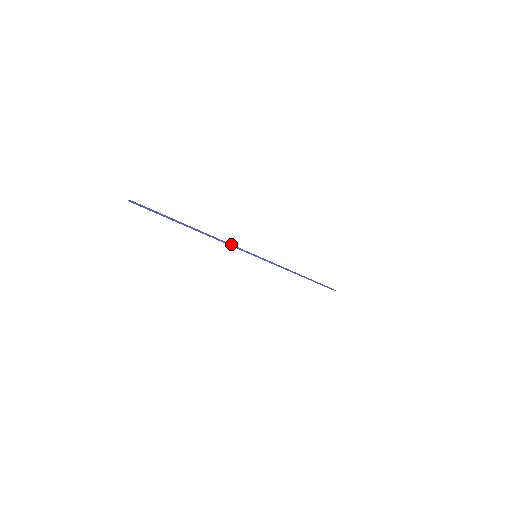
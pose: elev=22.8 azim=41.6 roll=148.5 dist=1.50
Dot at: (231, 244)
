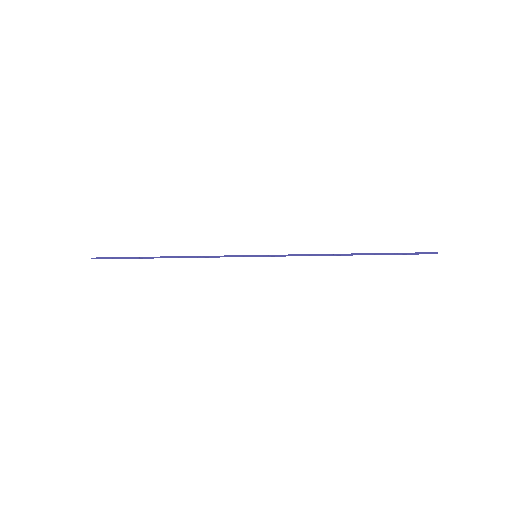
Dot at: (214, 256)
